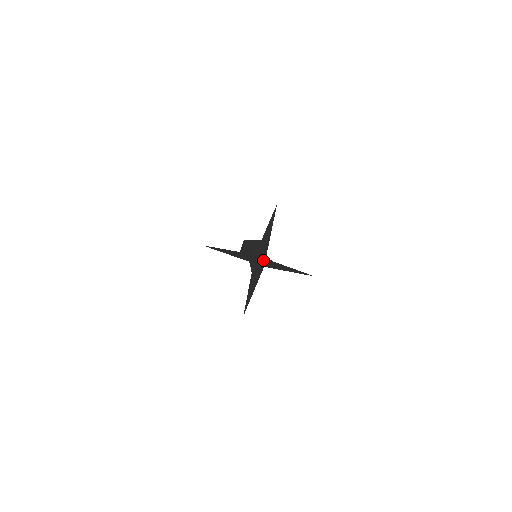
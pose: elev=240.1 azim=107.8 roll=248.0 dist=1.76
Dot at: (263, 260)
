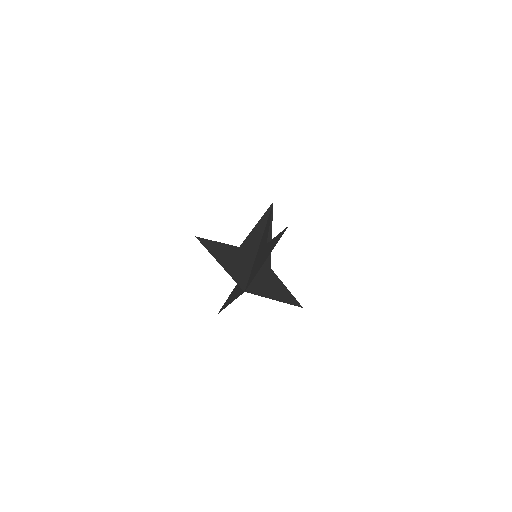
Dot at: (249, 280)
